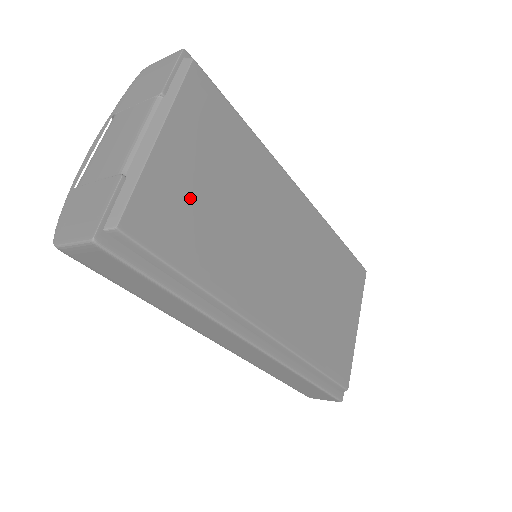
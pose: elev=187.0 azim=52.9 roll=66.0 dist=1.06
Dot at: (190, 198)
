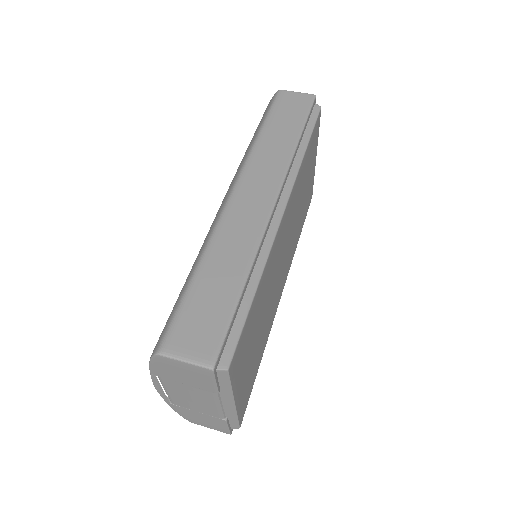
Dot at: (250, 370)
